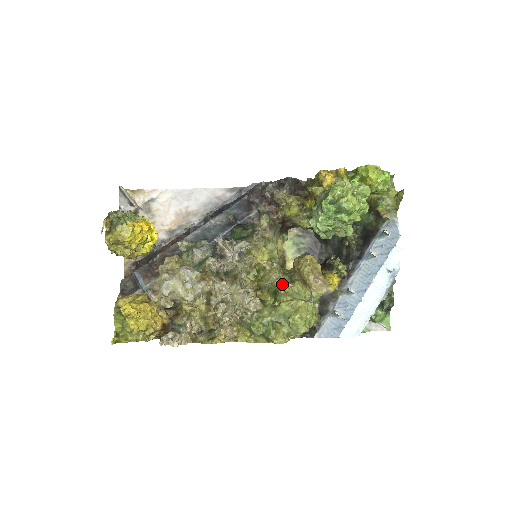
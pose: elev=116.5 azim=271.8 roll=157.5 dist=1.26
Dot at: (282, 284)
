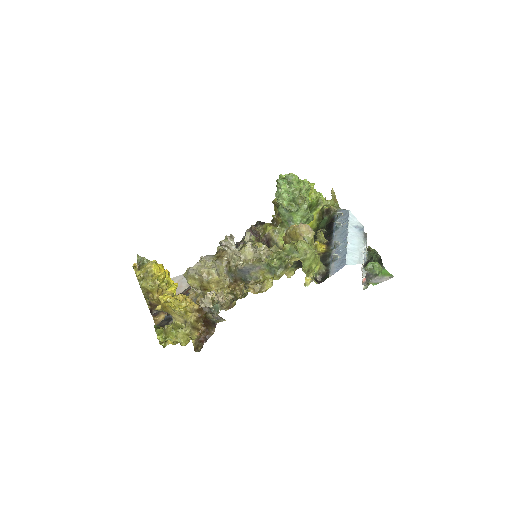
Dot at: occluded
